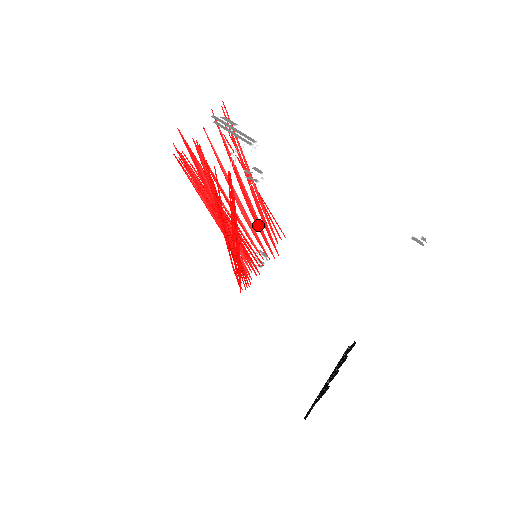
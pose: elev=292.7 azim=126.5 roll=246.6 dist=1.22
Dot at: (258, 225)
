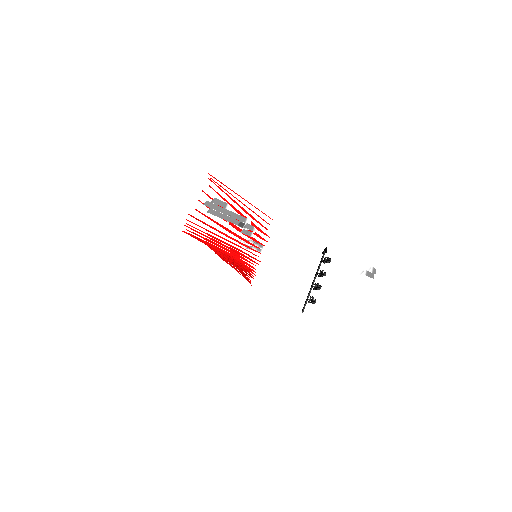
Dot at: occluded
